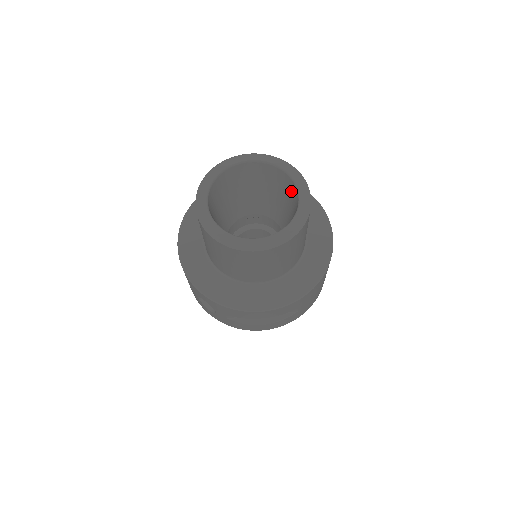
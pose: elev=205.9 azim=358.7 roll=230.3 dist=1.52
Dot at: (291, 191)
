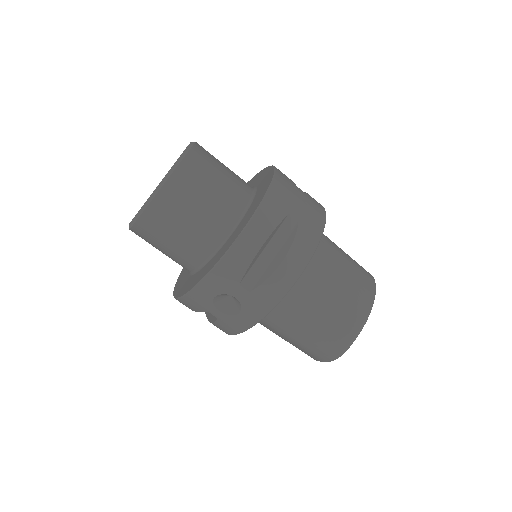
Dot at: occluded
